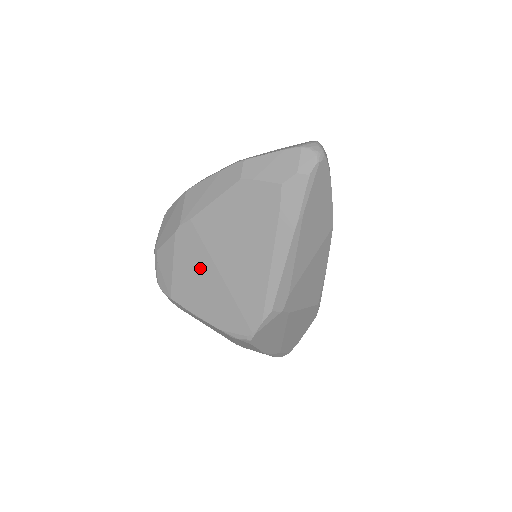
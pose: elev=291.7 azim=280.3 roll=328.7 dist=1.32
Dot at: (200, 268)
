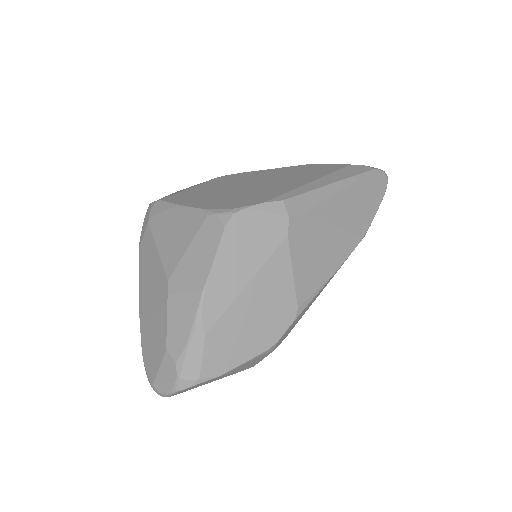
Dot at: (223, 186)
